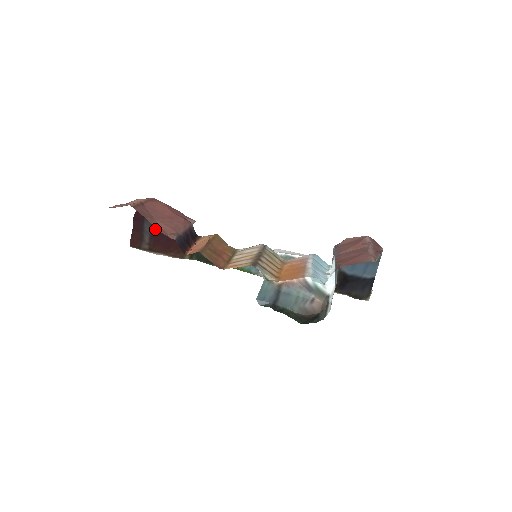
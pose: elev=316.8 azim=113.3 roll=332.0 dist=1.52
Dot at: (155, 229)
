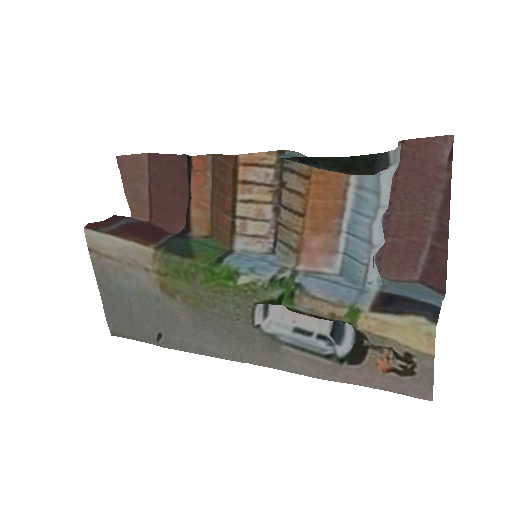
Dot at: (132, 226)
